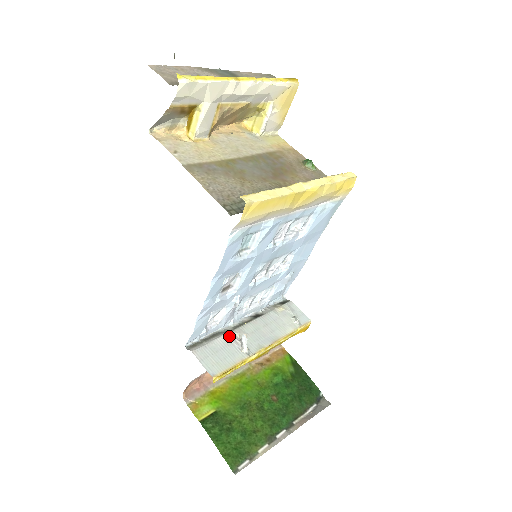
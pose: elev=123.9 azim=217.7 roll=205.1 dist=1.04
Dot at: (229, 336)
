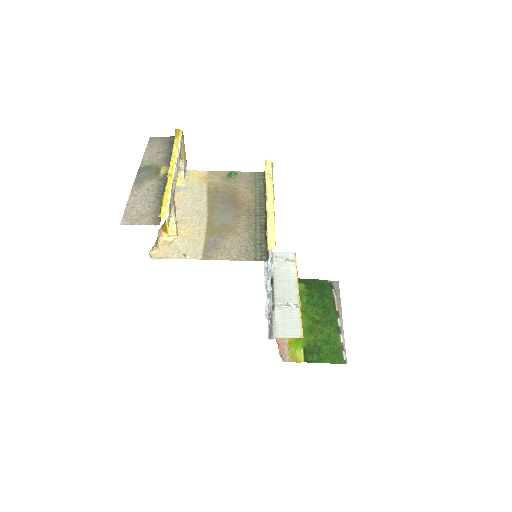
Dot at: (277, 309)
